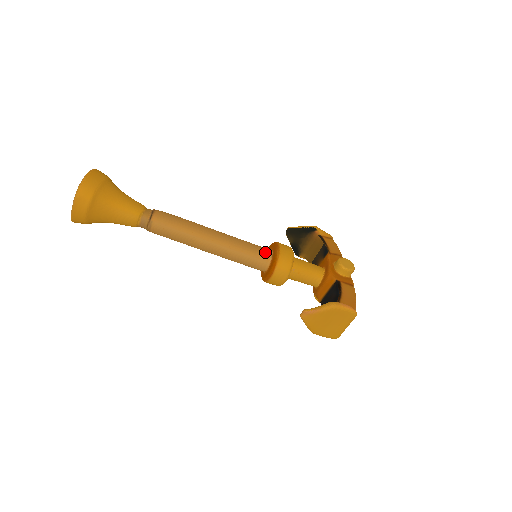
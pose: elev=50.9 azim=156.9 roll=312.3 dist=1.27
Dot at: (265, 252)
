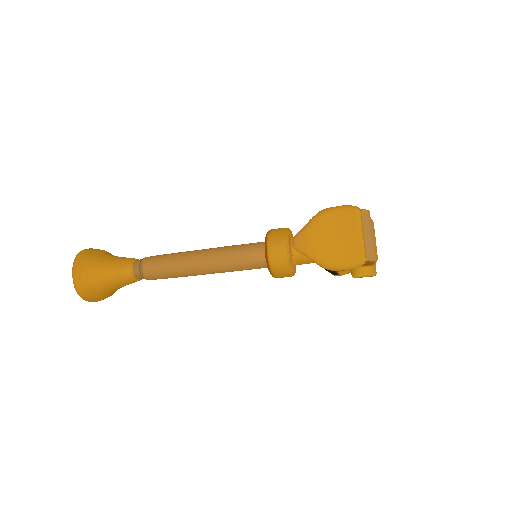
Dot at: (259, 242)
